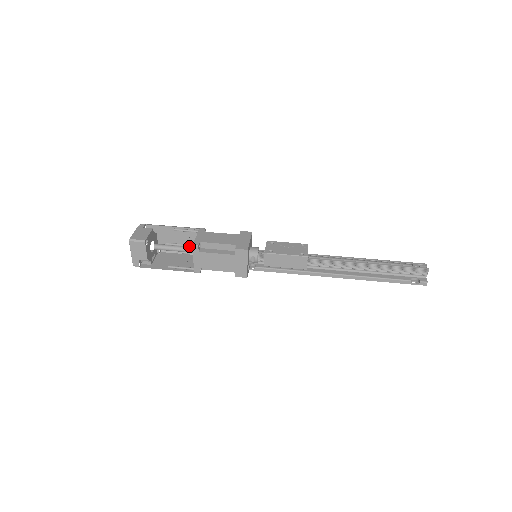
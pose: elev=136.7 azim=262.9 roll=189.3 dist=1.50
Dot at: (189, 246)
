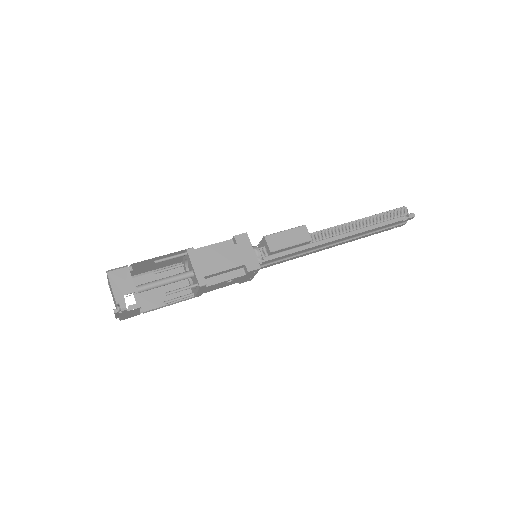
Dot at: (182, 254)
